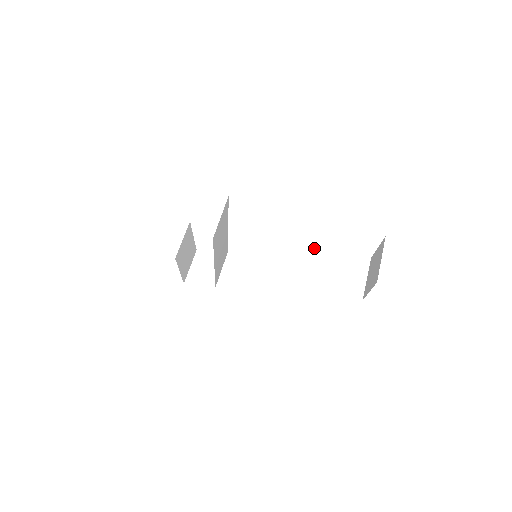
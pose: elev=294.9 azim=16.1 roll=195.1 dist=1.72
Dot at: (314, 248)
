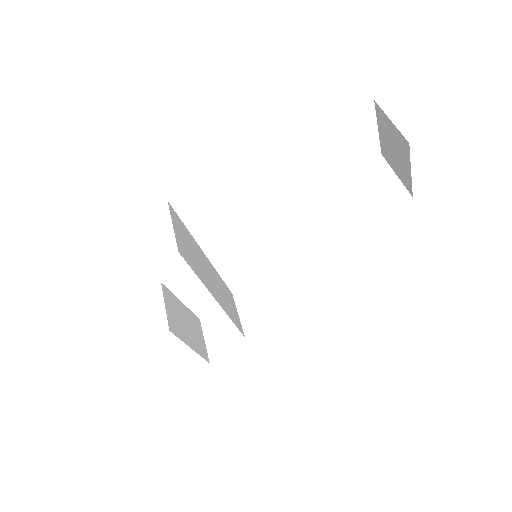
Dot at: (311, 193)
